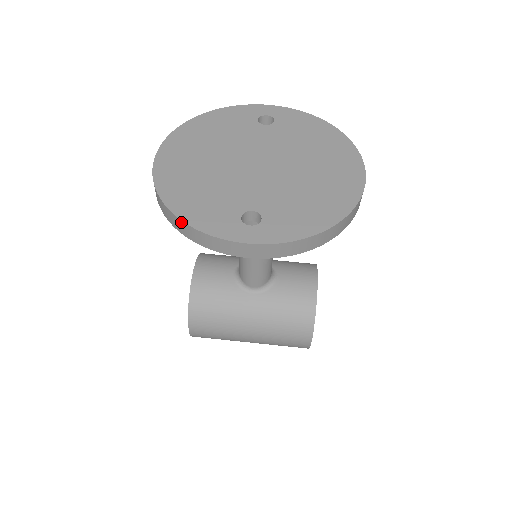
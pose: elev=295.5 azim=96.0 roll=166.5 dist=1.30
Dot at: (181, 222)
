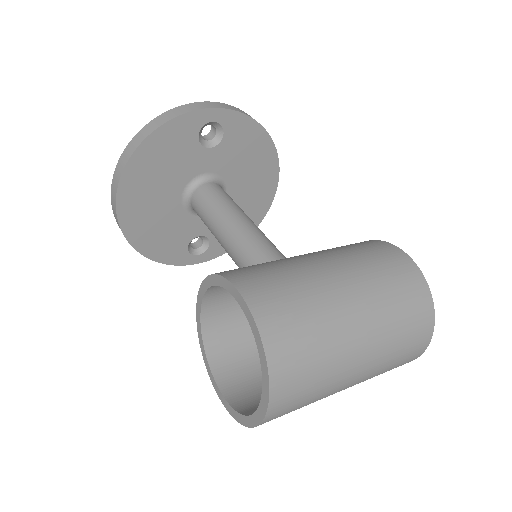
Dot at: (152, 122)
